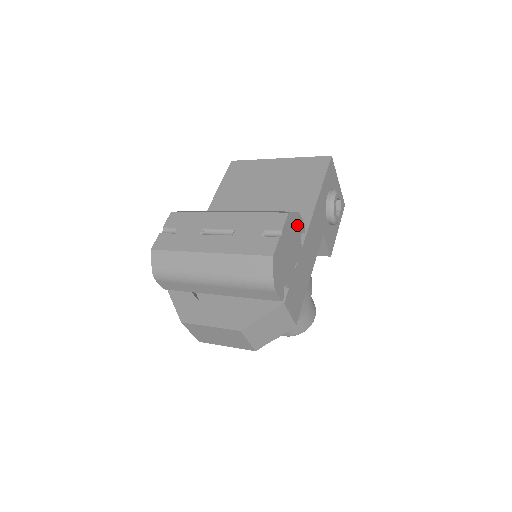
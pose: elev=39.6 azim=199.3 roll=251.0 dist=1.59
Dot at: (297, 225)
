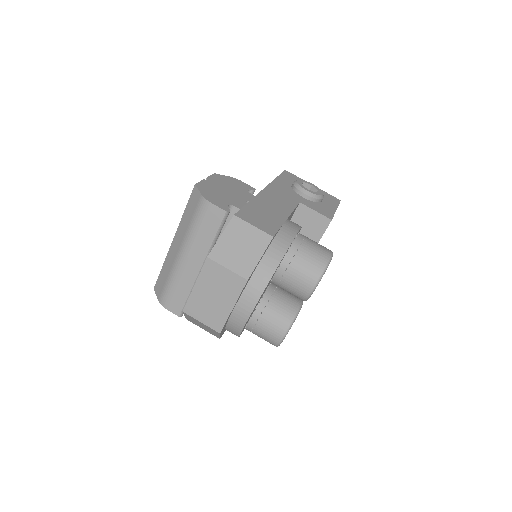
Dot at: (236, 183)
